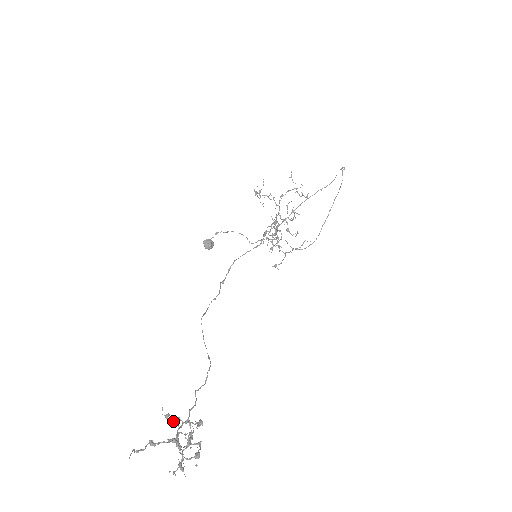
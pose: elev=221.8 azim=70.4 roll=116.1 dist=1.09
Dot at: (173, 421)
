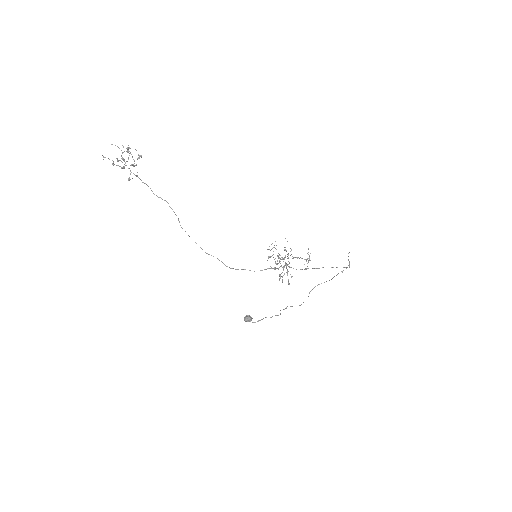
Dot at: occluded
